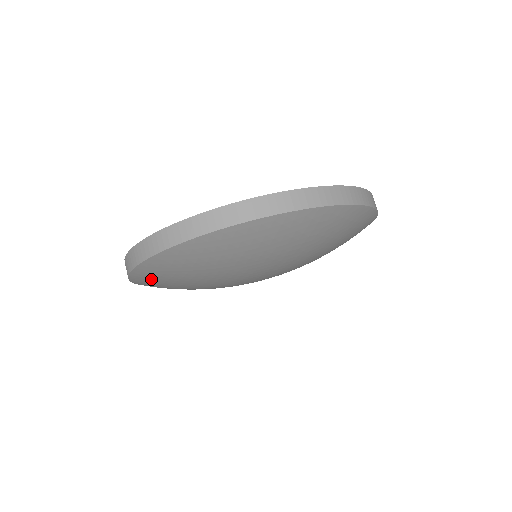
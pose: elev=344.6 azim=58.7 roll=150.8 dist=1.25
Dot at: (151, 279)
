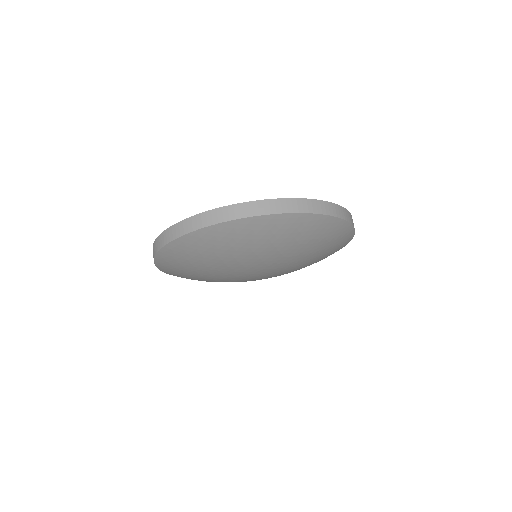
Dot at: (179, 254)
